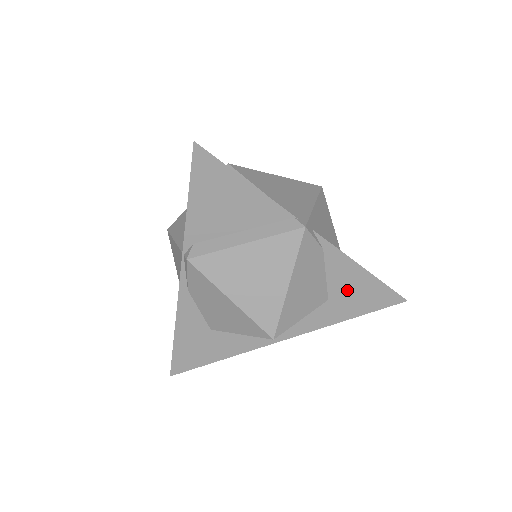
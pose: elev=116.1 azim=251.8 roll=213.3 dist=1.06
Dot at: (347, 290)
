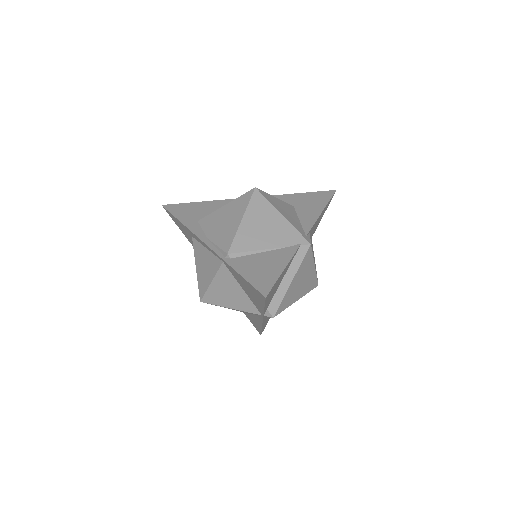
Dot at: (317, 223)
